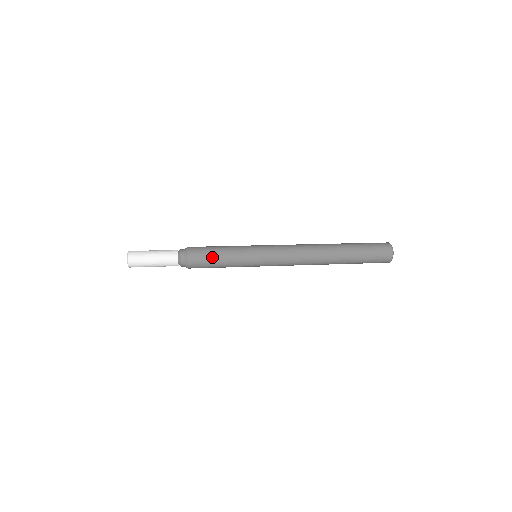
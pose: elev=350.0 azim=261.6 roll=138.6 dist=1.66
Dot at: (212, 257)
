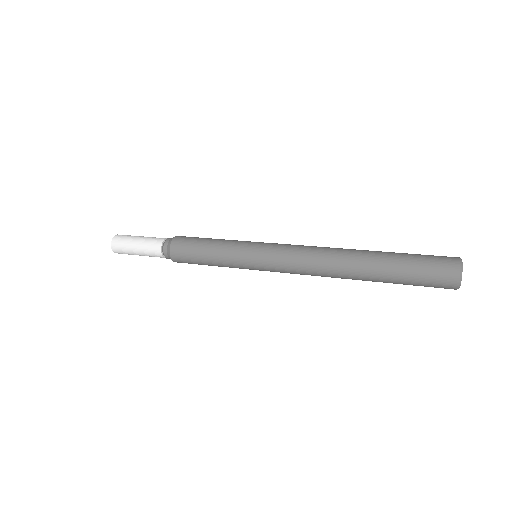
Dot at: (199, 242)
